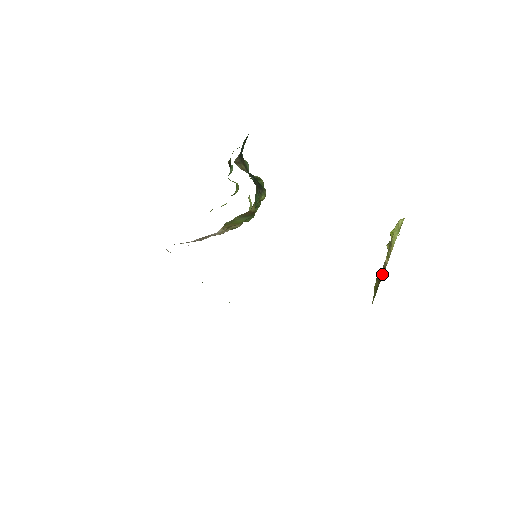
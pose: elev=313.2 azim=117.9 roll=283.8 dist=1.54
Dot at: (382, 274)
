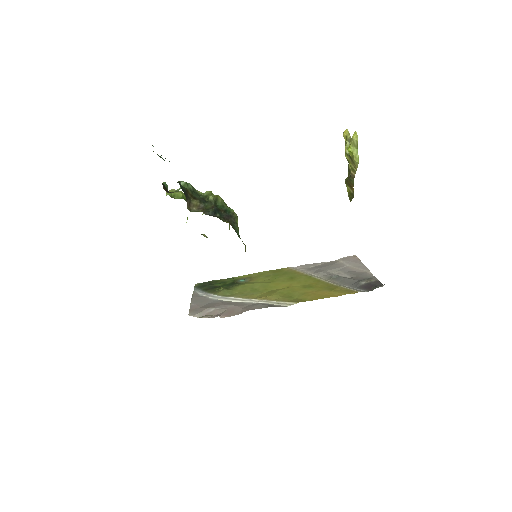
Dot at: (352, 183)
